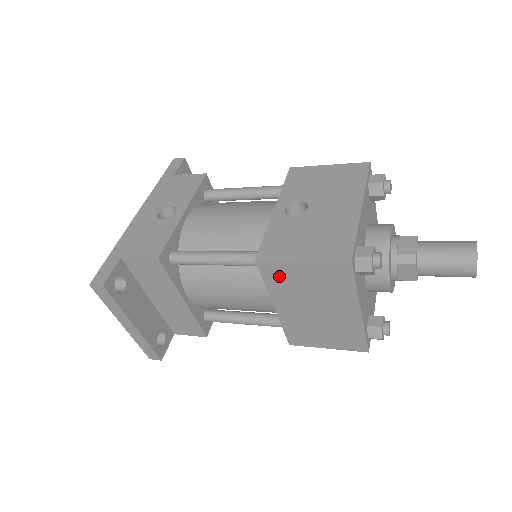
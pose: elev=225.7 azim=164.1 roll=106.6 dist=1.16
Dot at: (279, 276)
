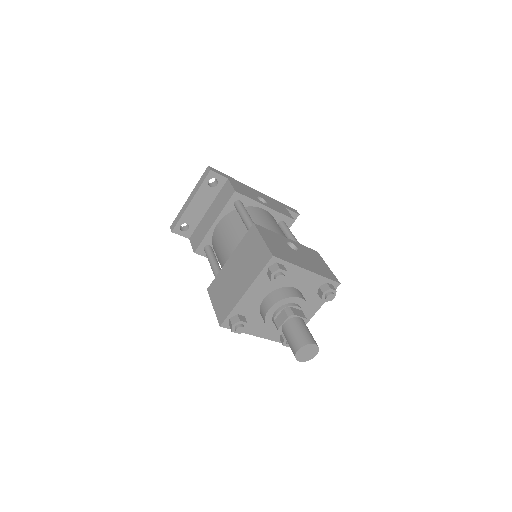
Dot at: (249, 240)
